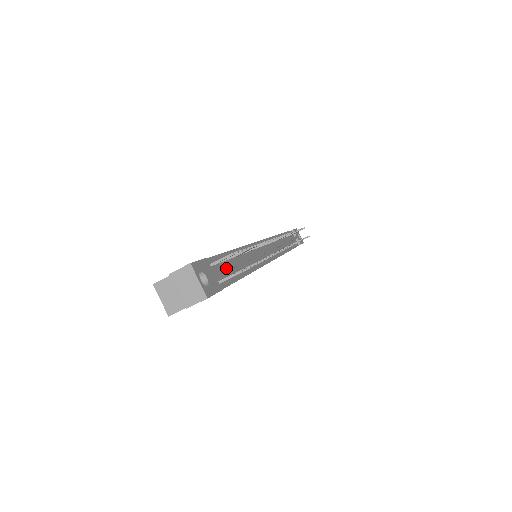
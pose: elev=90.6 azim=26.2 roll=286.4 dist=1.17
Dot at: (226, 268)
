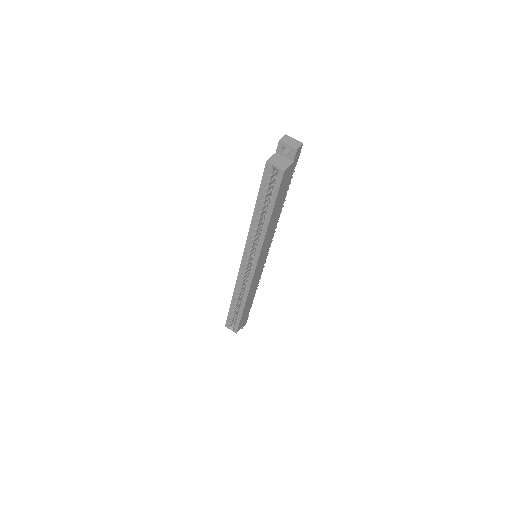
Dot at: occluded
